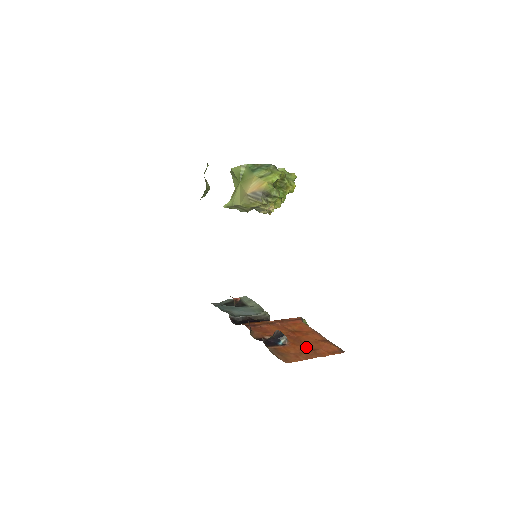
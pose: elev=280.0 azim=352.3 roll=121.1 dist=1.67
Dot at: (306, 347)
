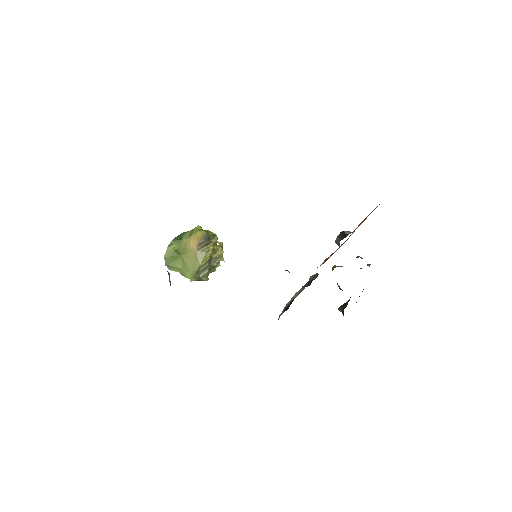
Dot at: occluded
